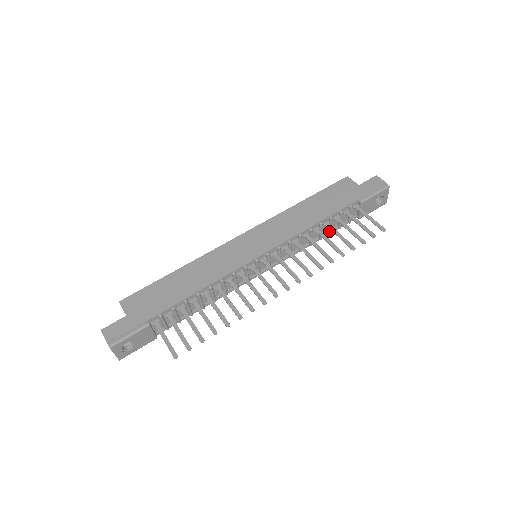
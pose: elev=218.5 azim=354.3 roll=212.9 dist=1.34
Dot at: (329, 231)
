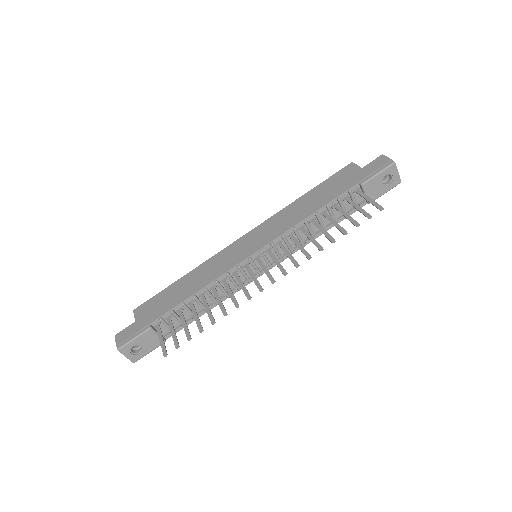
Dot at: occluded
